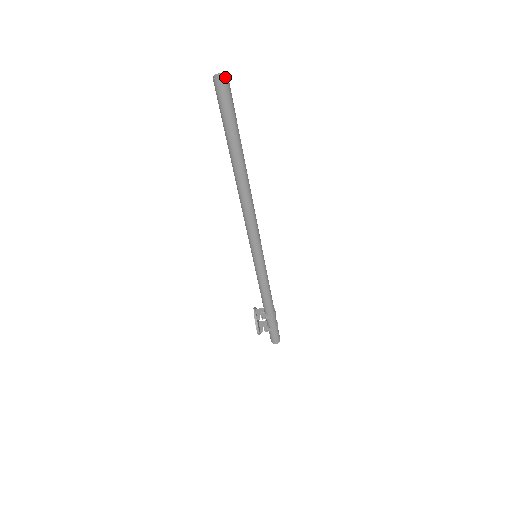
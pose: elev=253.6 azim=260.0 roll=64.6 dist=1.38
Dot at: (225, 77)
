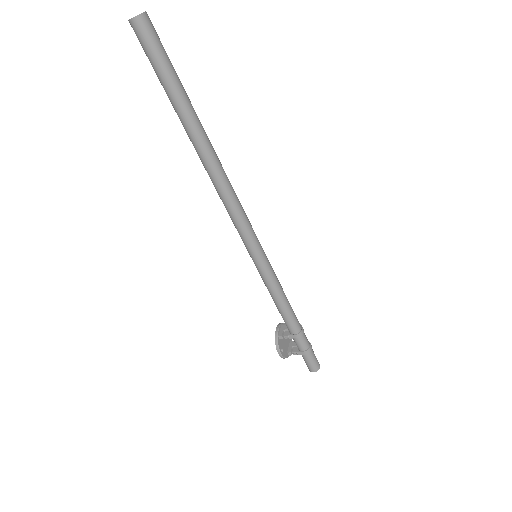
Dot at: (139, 15)
